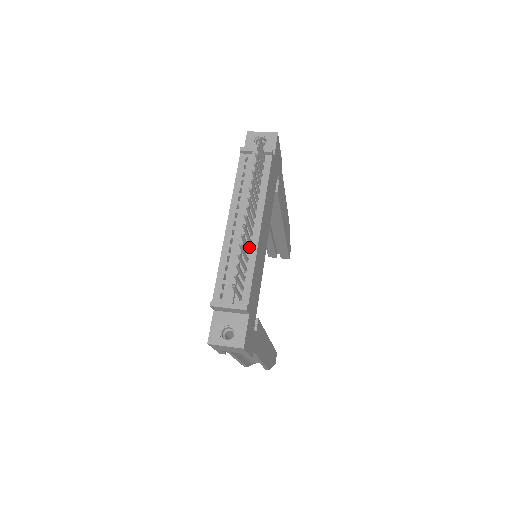
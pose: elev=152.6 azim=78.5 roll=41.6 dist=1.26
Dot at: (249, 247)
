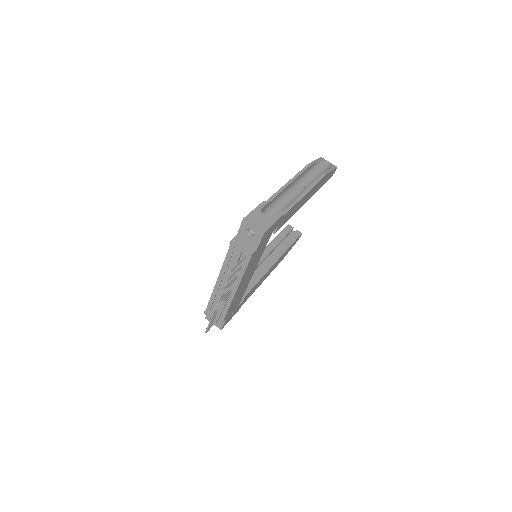
Dot at: (227, 298)
